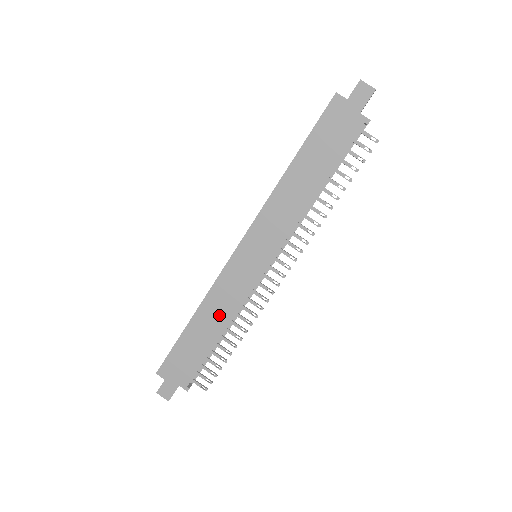
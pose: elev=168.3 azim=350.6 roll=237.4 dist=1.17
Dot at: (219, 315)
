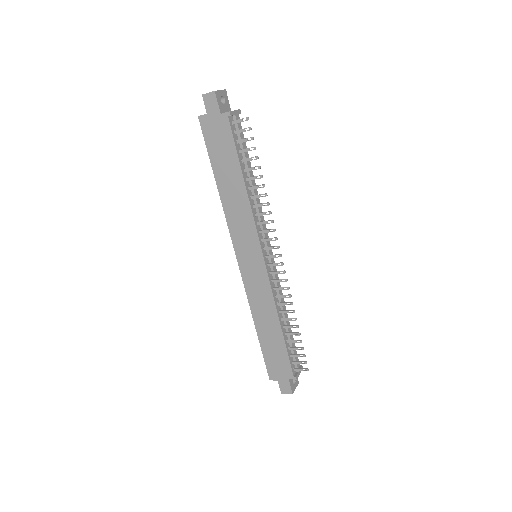
Dot at: (267, 313)
